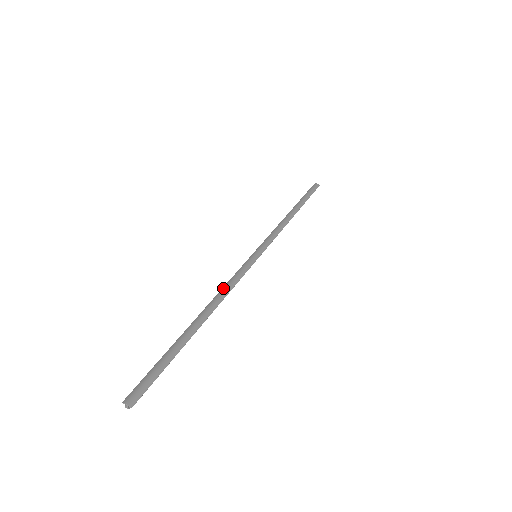
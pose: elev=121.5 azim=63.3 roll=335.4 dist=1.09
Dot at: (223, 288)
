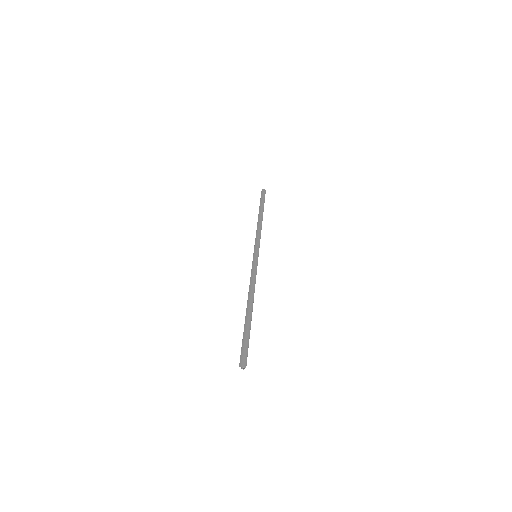
Dot at: (250, 284)
